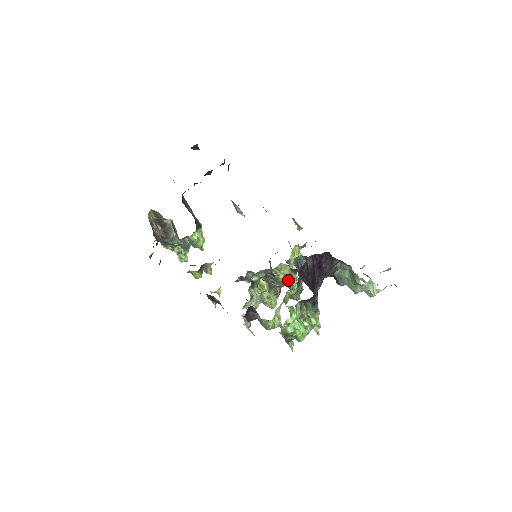
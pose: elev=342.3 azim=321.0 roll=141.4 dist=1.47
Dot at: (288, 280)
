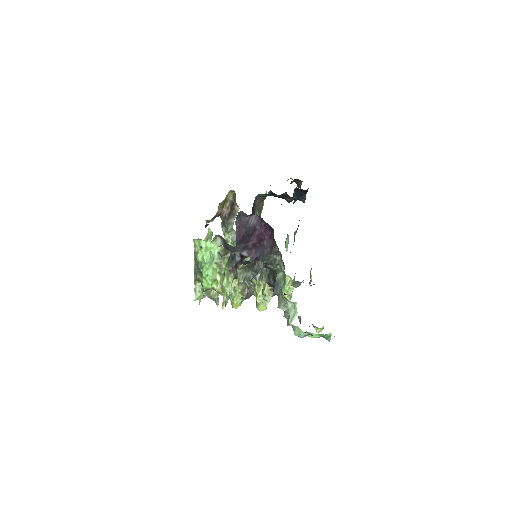
Dot at: (257, 286)
